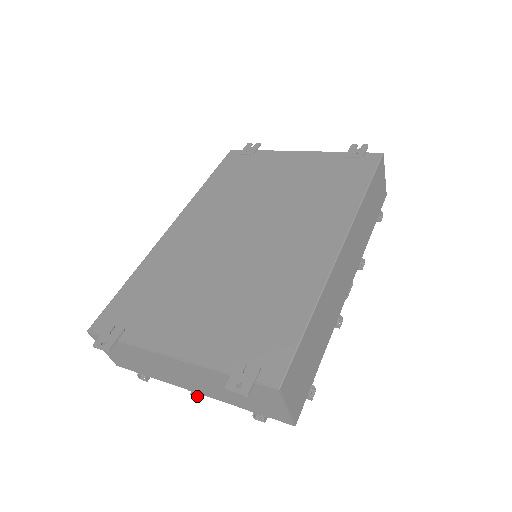
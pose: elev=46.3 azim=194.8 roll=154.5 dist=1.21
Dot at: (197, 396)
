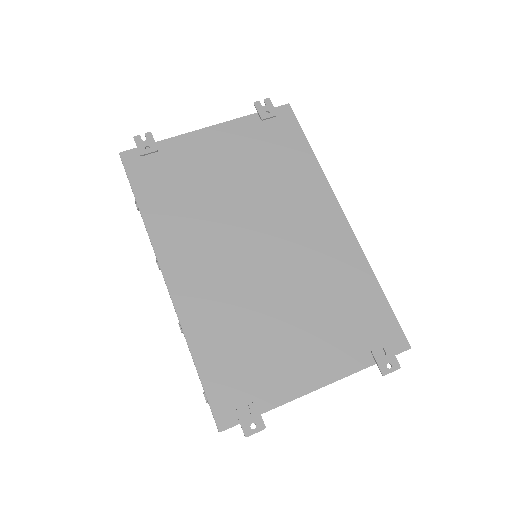
Dot at: occluded
